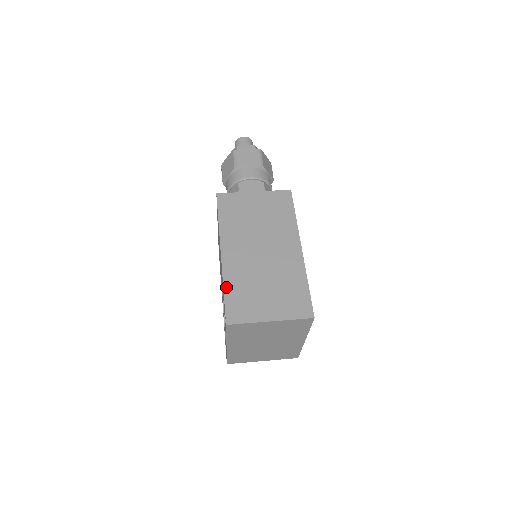
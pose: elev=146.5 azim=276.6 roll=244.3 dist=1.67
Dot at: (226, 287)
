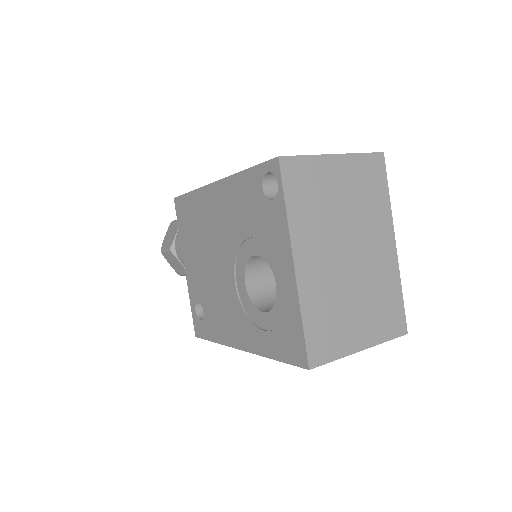
Dot at: (246, 170)
